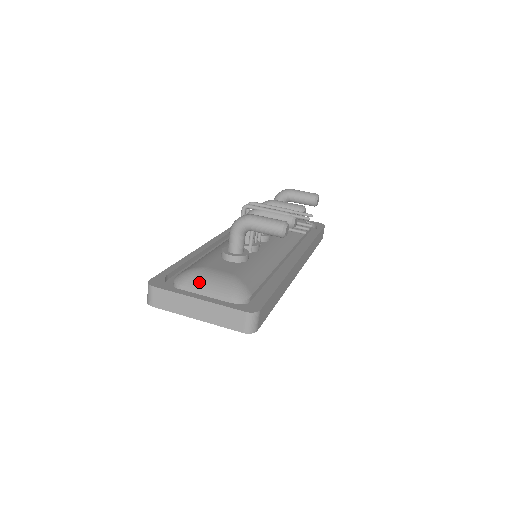
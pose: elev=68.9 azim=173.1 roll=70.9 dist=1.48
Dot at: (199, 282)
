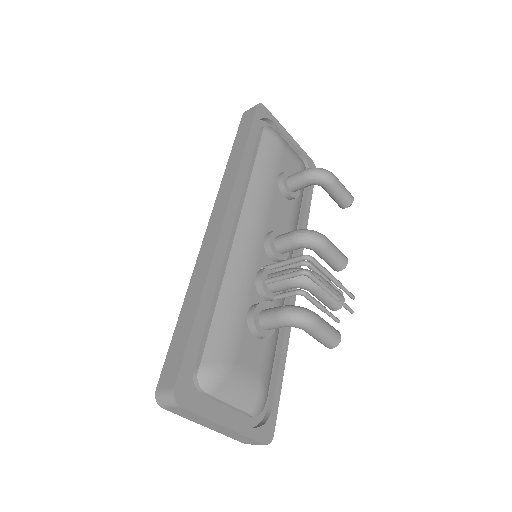
Dot at: (228, 393)
